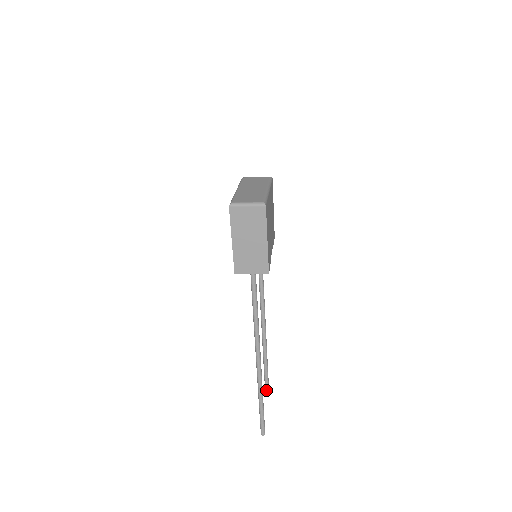
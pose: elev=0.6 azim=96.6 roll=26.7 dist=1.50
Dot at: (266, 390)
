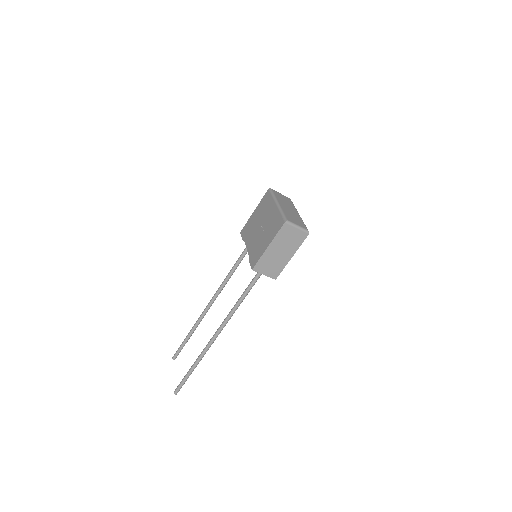
Dot at: (177, 354)
